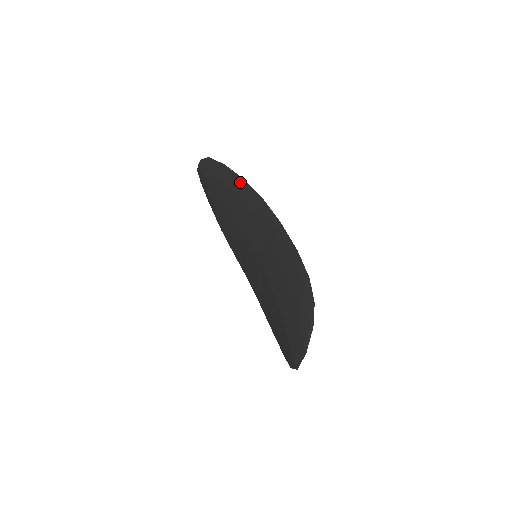
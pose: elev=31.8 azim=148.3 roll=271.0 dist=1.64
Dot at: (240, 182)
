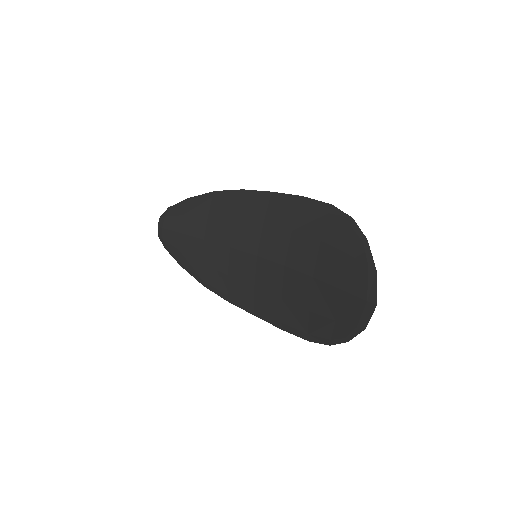
Dot at: (210, 197)
